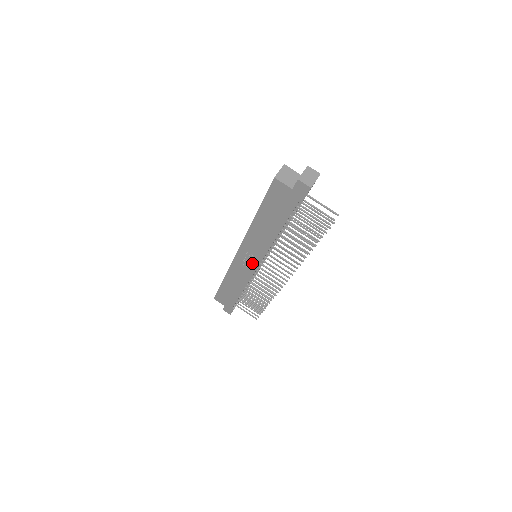
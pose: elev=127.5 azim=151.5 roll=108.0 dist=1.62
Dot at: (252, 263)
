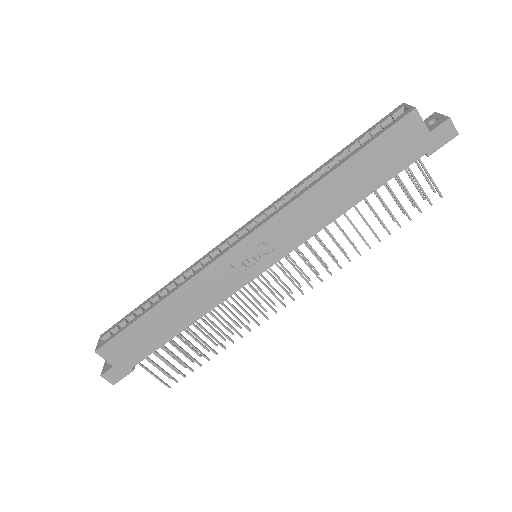
Dot at: (256, 264)
